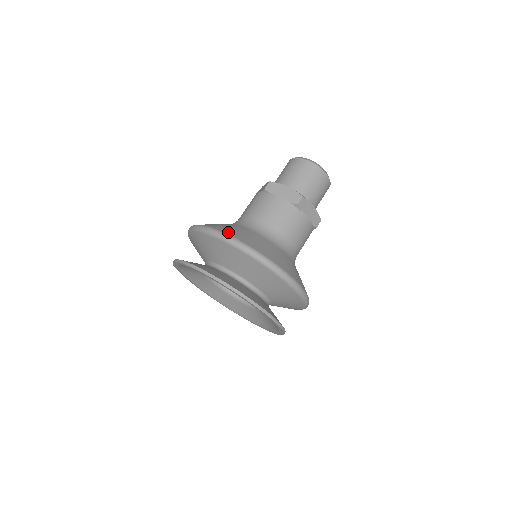
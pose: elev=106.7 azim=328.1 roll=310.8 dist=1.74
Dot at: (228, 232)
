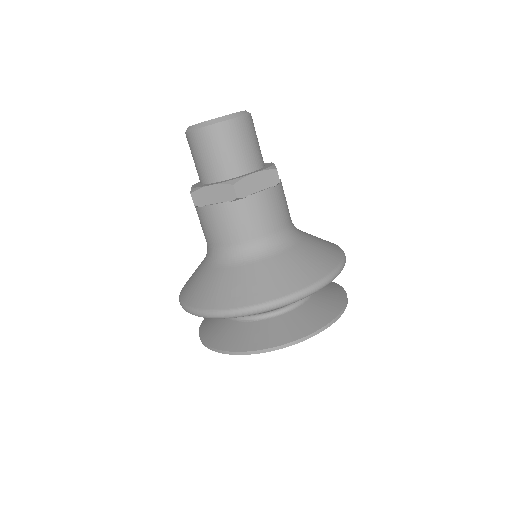
Dot at: (206, 304)
